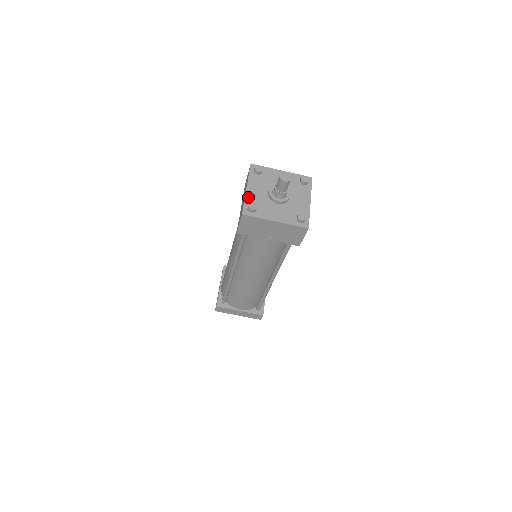
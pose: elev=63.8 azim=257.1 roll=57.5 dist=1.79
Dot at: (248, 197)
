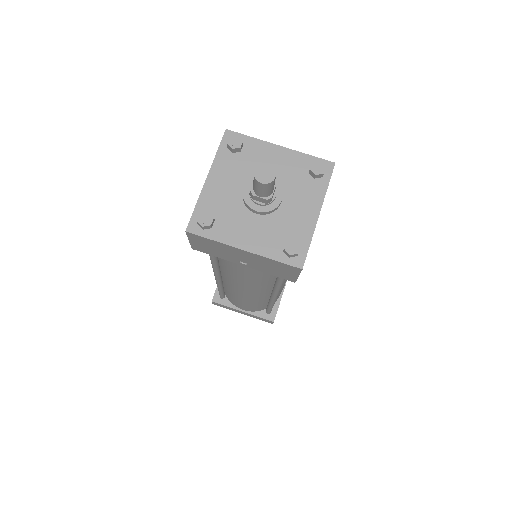
Dot at: (205, 197)
